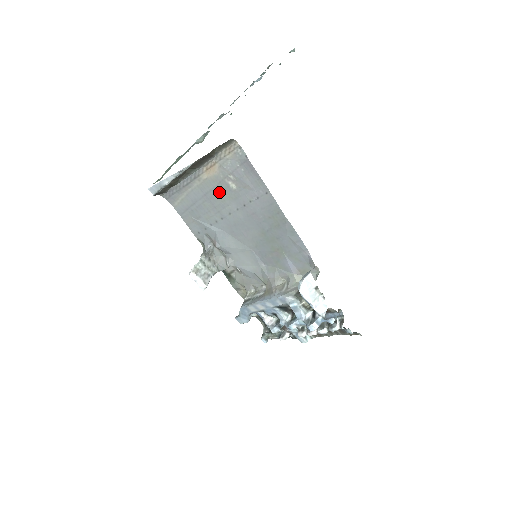
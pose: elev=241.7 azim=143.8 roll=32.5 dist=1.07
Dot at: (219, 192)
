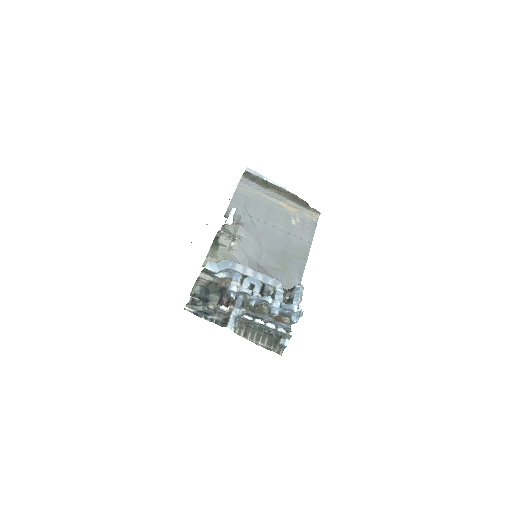
Dot at: (281, 215)
